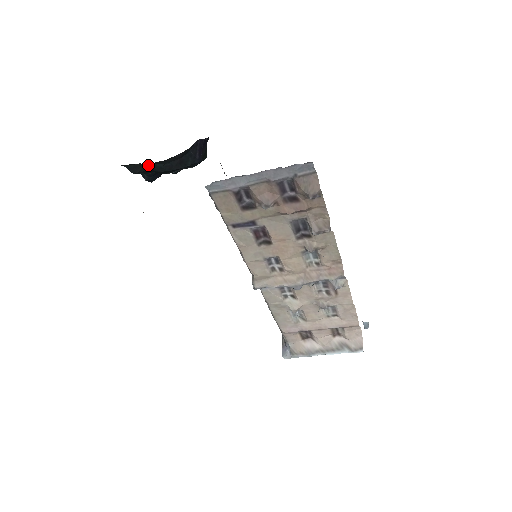
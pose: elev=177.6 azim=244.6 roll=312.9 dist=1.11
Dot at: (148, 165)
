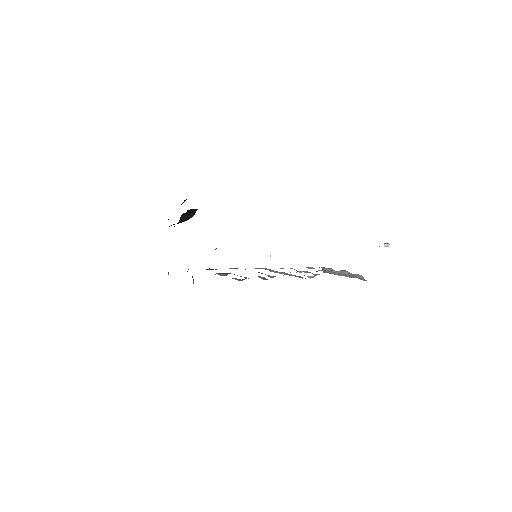
Dot at: occluded
